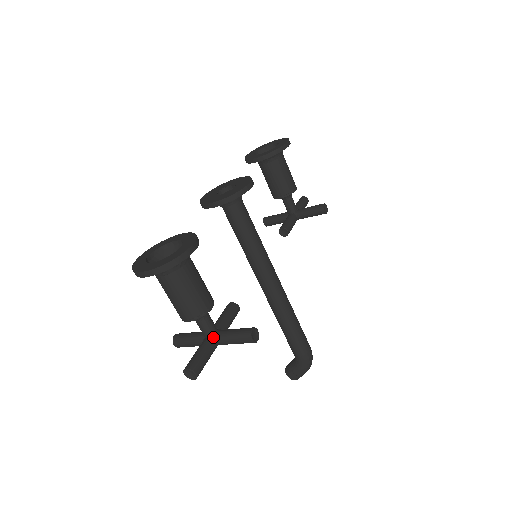
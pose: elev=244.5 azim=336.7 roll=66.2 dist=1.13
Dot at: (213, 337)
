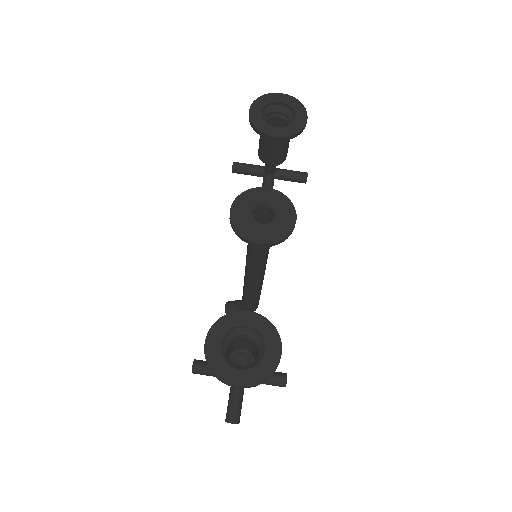
Dot at: occluded
